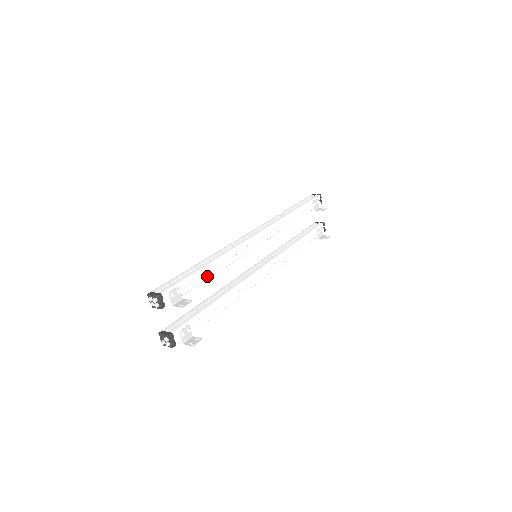
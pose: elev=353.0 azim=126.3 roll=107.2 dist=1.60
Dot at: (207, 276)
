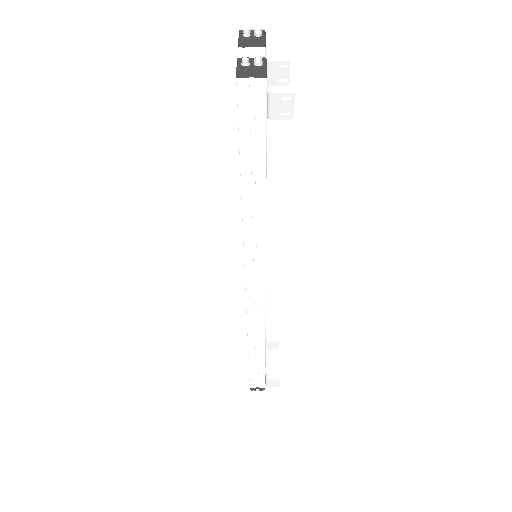
Dot at: occluded
